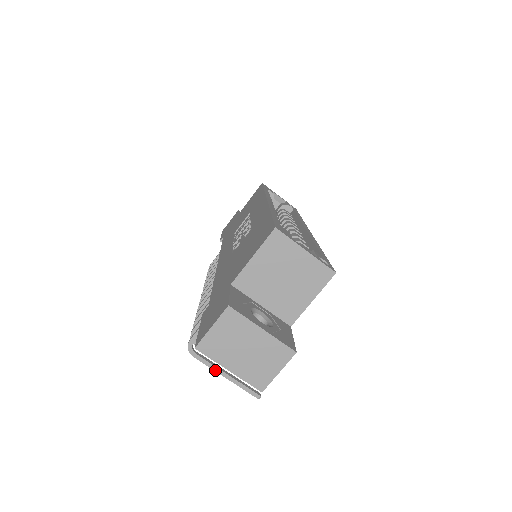
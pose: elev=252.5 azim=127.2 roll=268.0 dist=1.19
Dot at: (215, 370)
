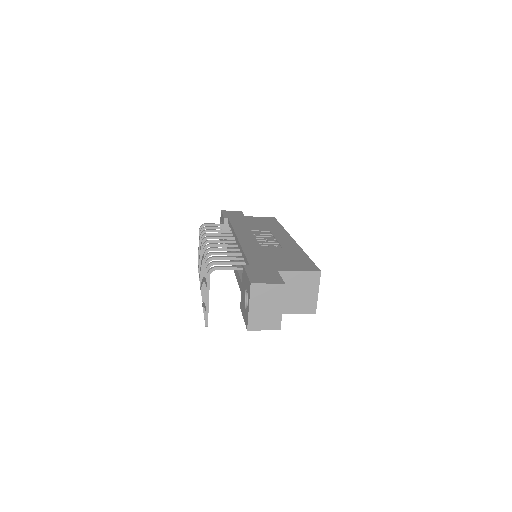
Dot at: (207, 292)
